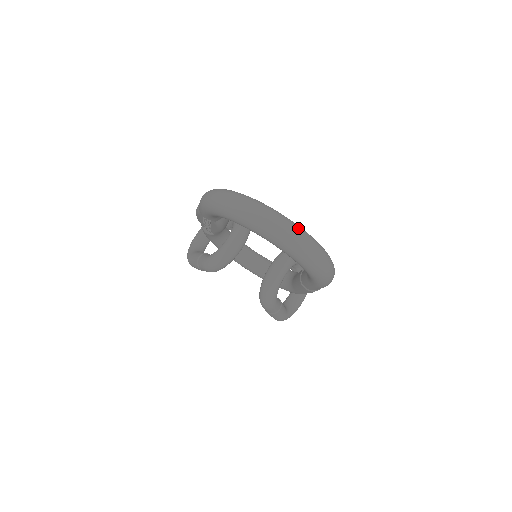
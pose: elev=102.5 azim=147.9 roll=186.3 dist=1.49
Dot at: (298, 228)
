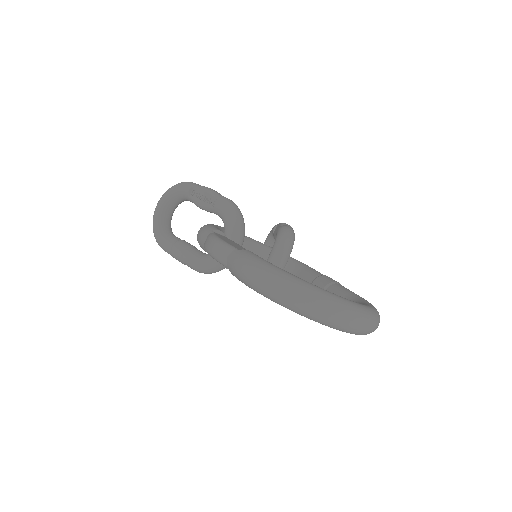
Dot at: (367, 314)
